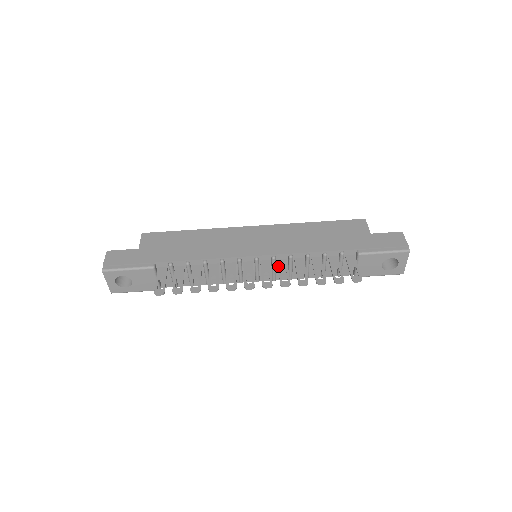
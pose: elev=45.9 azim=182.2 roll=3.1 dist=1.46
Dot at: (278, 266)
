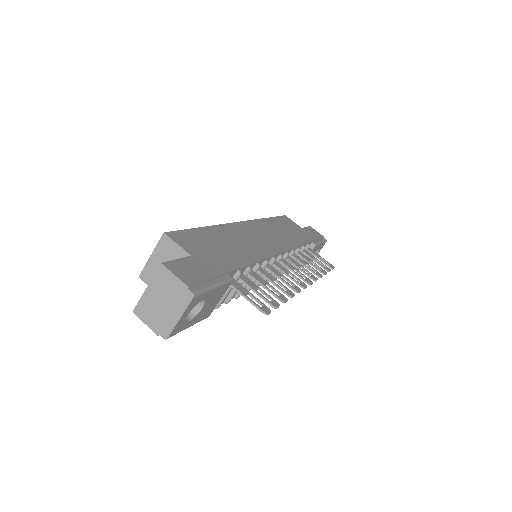
Dot at: (293, 262)
